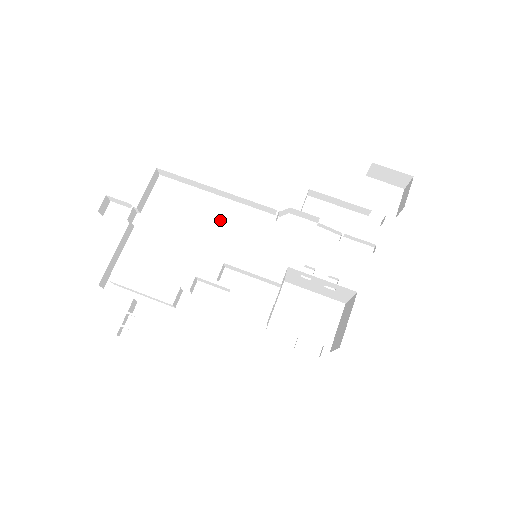
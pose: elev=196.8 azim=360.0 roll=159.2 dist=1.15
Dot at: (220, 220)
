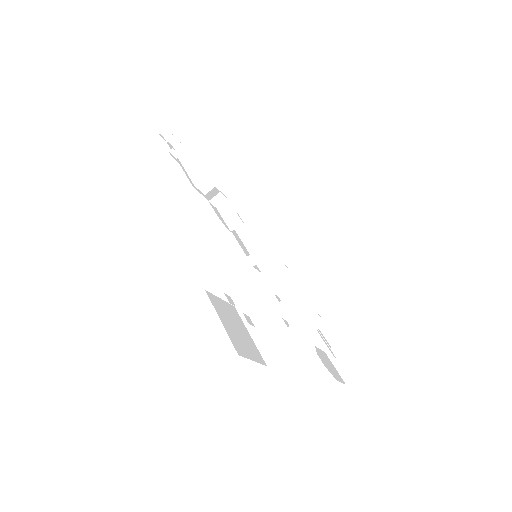
Dot at: occluded
